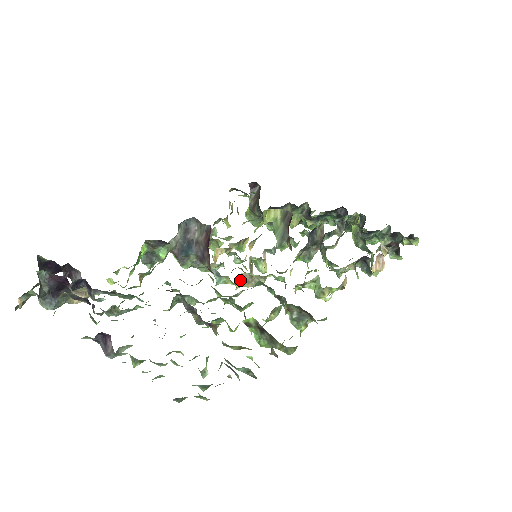
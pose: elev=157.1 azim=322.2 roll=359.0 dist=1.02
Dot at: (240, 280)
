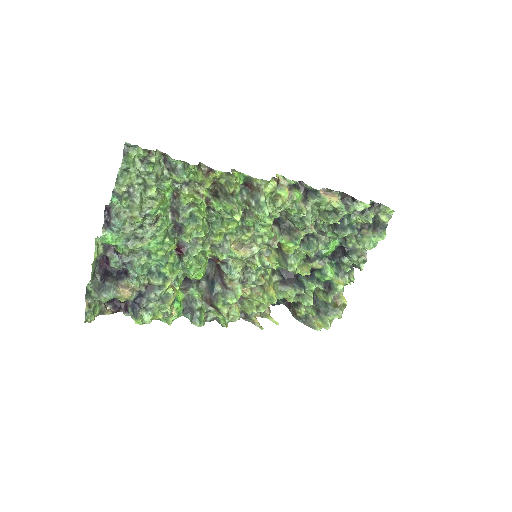
Dot at: (237, 250)
